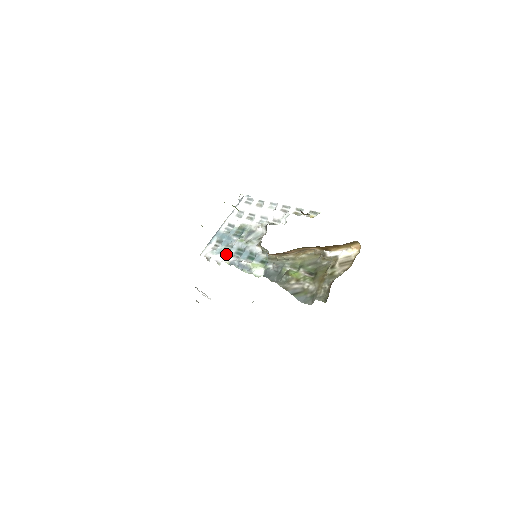
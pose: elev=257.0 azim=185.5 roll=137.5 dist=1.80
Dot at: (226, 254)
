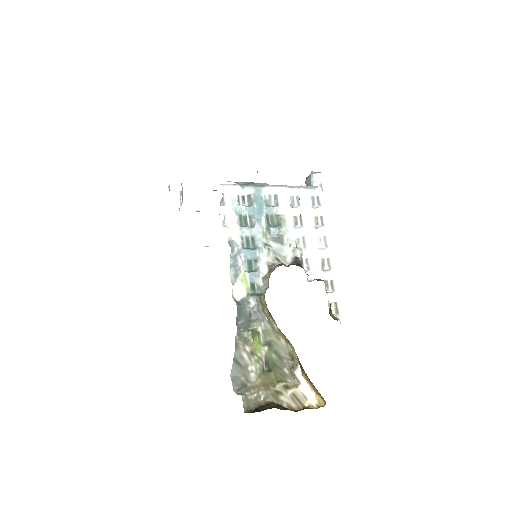
Dot at: (240, 225)
